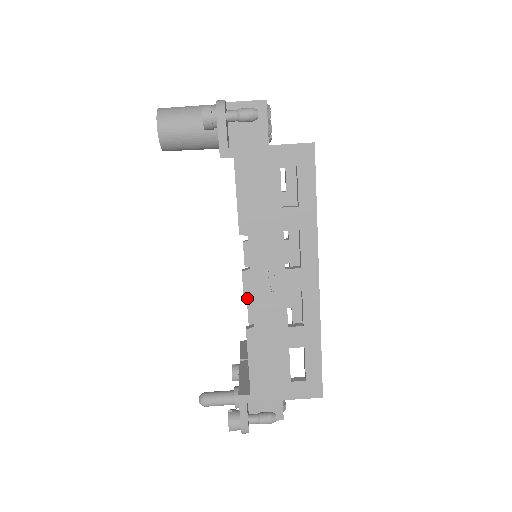
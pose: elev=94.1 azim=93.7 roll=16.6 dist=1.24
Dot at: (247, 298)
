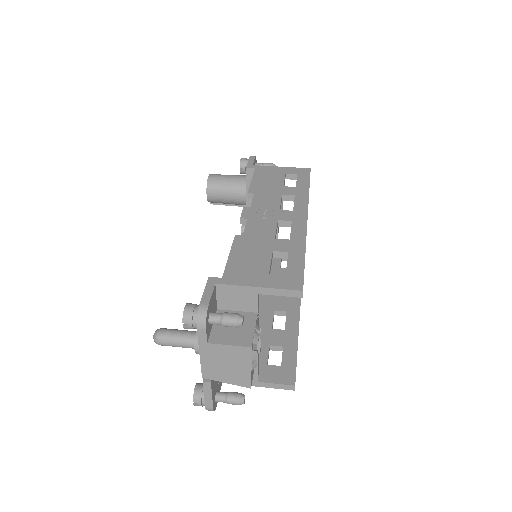
Dot at: occluded
